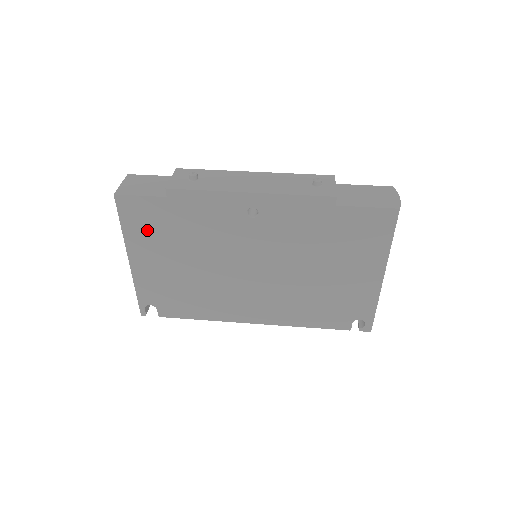
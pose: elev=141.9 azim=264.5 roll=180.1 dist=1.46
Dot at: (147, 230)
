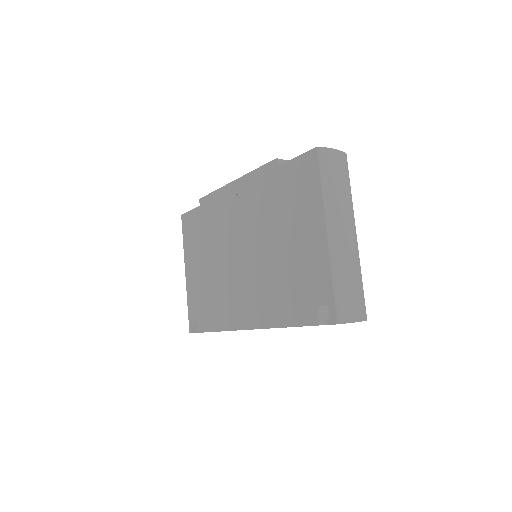
Dot at: (193, 239)
